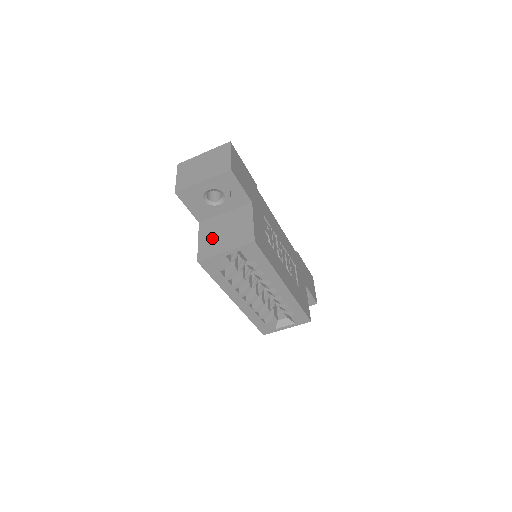
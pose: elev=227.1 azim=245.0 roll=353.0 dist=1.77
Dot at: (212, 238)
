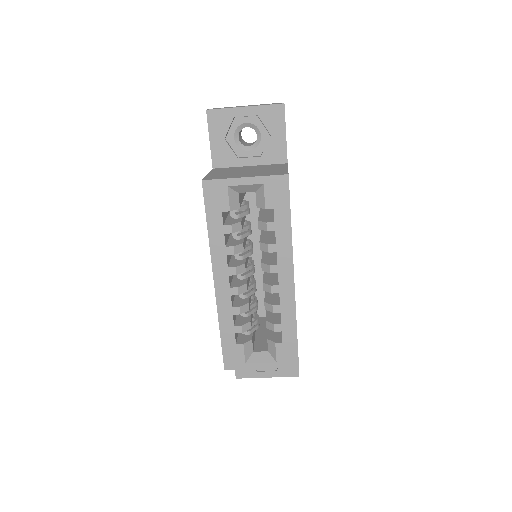
Dot at: (228, 173)
